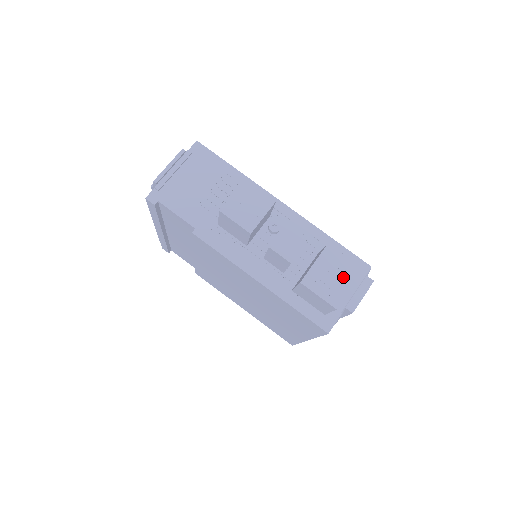
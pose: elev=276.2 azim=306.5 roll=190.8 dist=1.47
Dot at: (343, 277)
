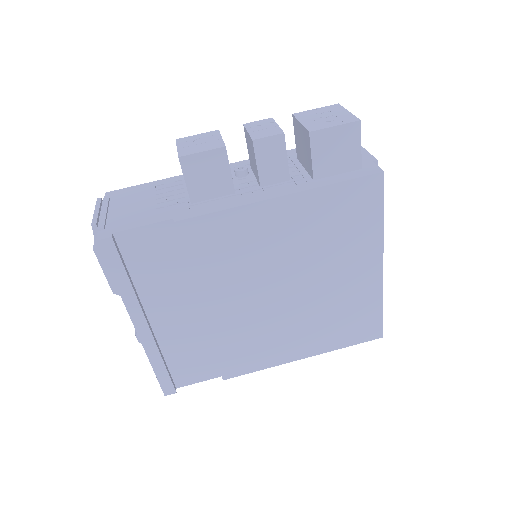
Dot at: (333, 113)
